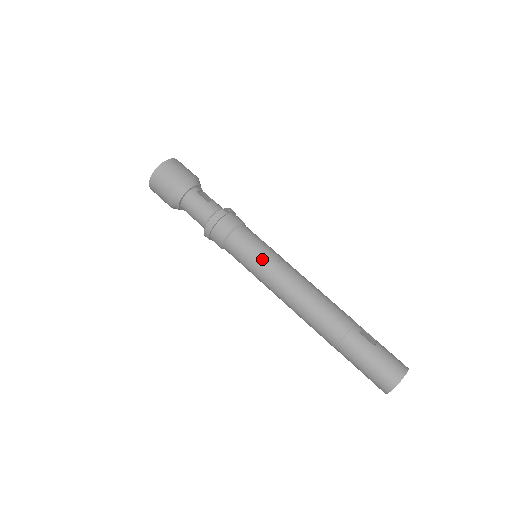
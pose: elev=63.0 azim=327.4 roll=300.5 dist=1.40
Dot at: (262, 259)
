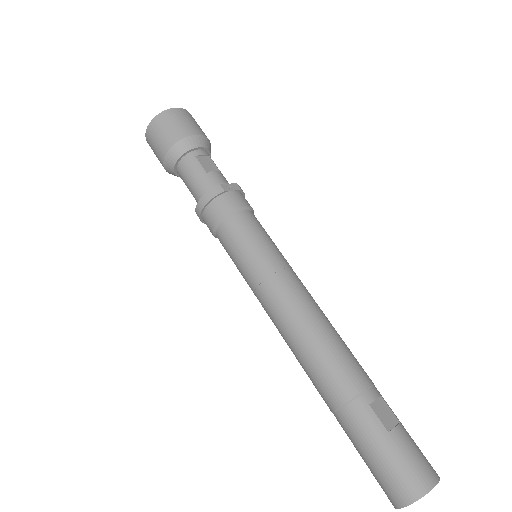
Dot at: (255, 264)
